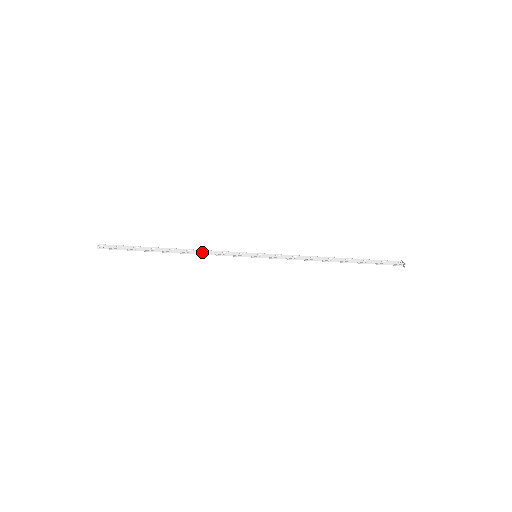
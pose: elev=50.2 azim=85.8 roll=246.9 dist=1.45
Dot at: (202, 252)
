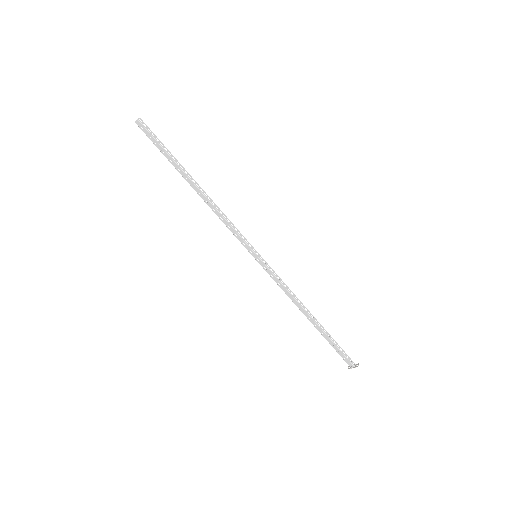
Dot at: (220, 210)
